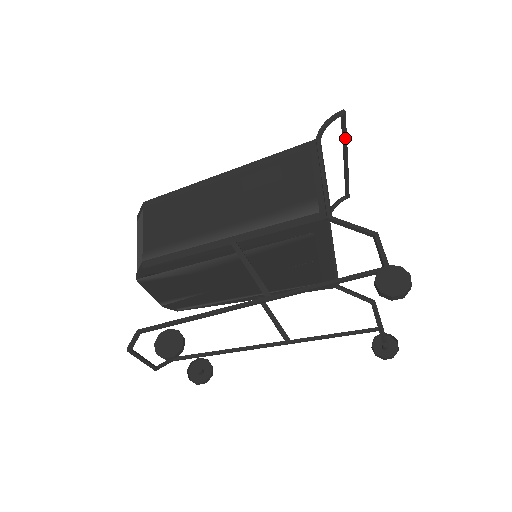
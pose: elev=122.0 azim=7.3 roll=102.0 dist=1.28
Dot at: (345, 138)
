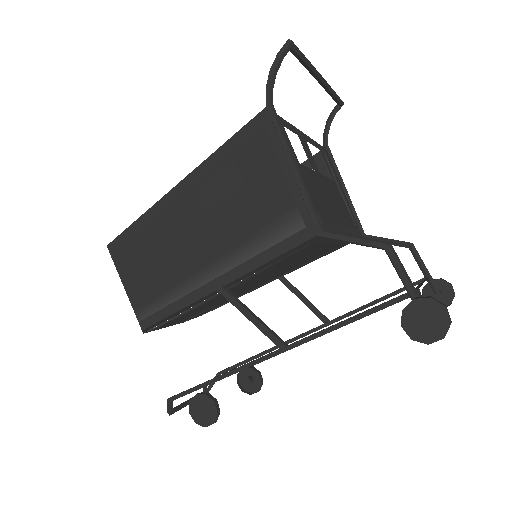
Dot at: (307, 64)
